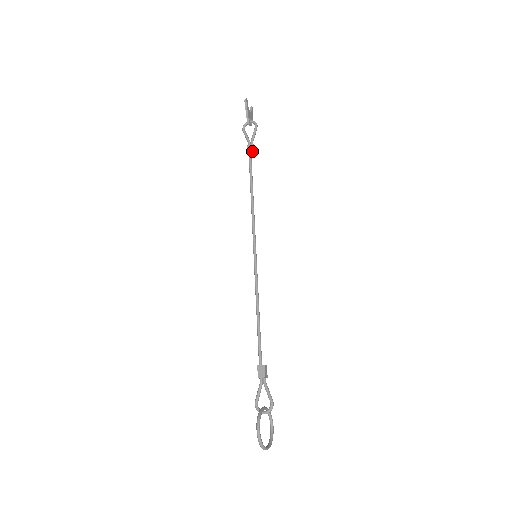
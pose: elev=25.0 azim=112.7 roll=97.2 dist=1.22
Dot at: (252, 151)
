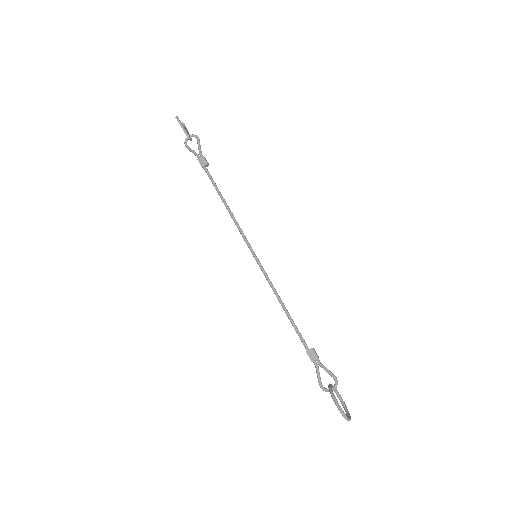
Dot at: (206, 163)
